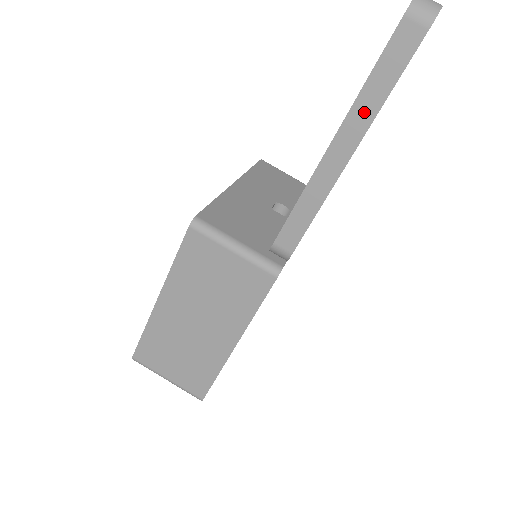
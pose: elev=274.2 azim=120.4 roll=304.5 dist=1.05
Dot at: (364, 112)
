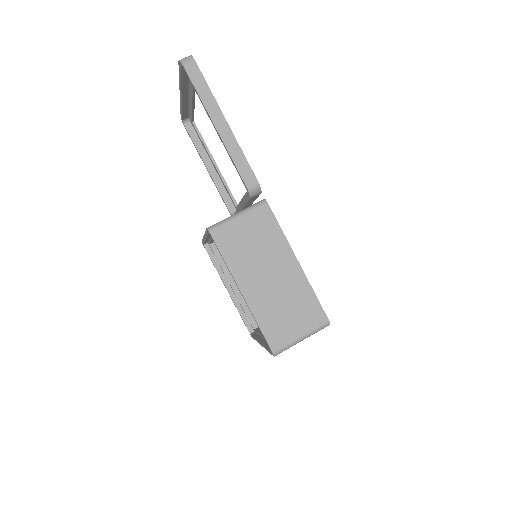
Dot at: (210, 103)
